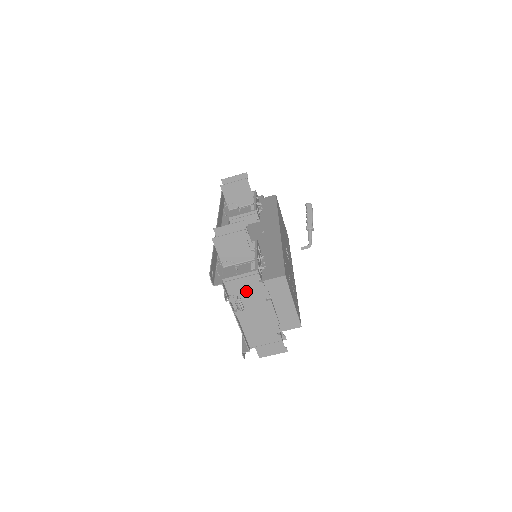
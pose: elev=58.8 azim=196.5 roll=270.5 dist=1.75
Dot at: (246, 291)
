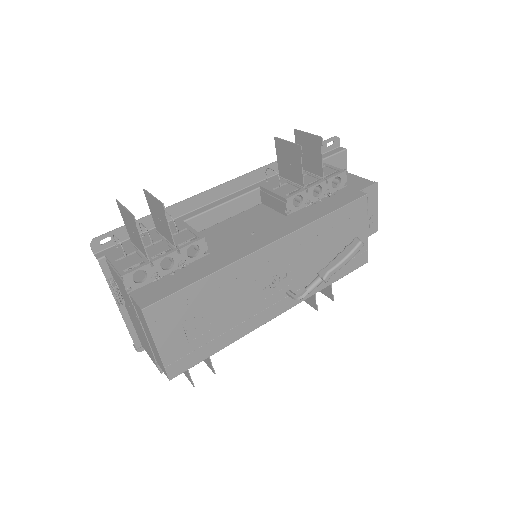
Dot at: (122, 288)
